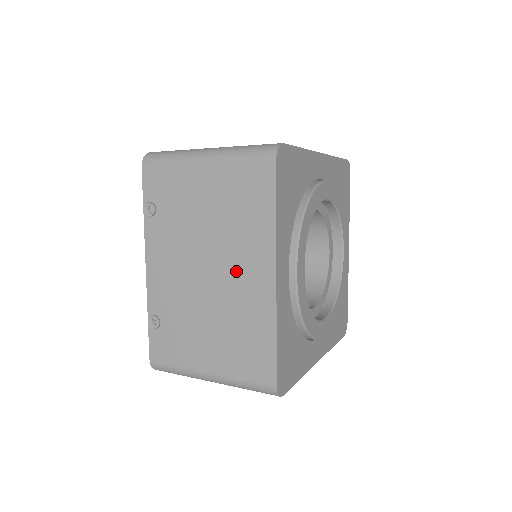
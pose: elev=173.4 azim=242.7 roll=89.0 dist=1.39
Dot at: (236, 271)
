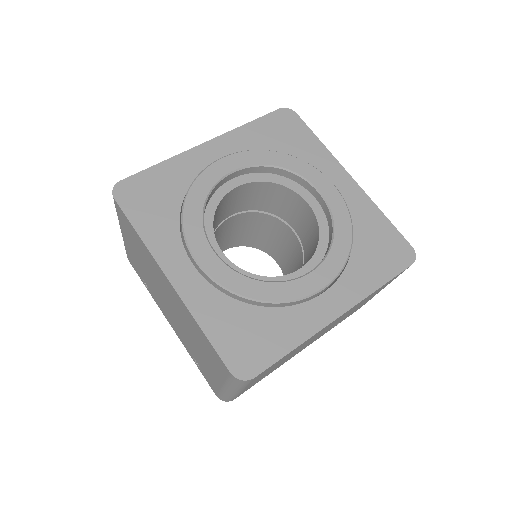
Dot at: (168, 293)
